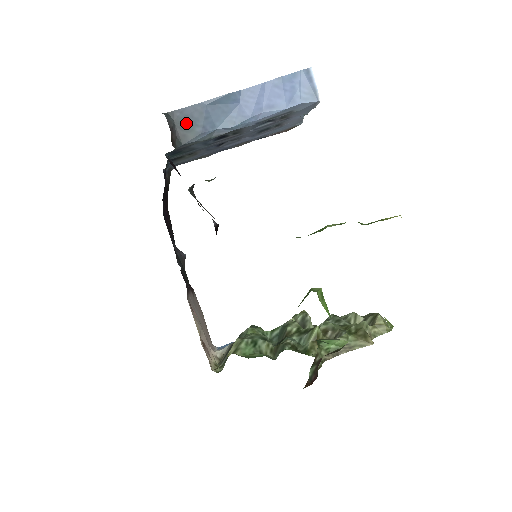
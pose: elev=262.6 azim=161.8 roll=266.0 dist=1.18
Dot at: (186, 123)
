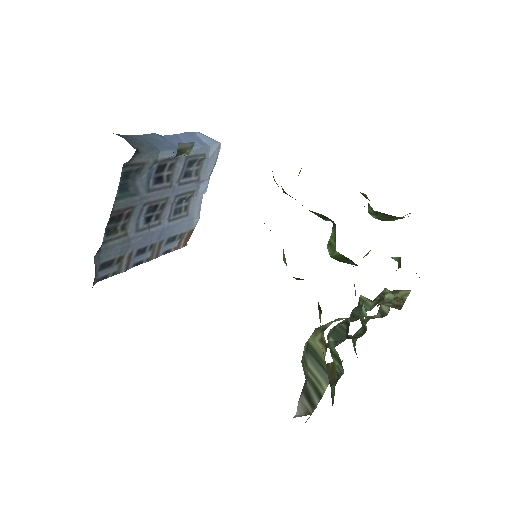
Dot at: (134, 141)
